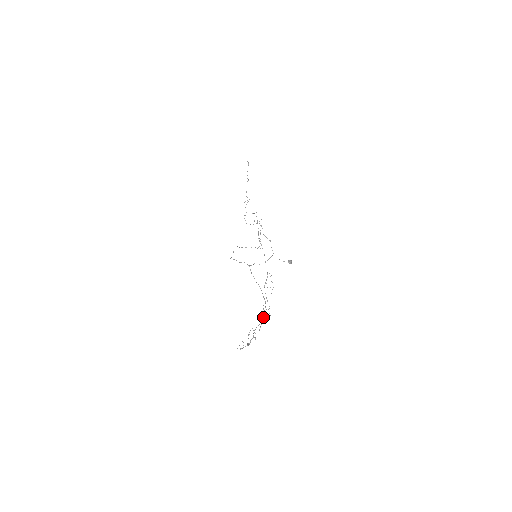
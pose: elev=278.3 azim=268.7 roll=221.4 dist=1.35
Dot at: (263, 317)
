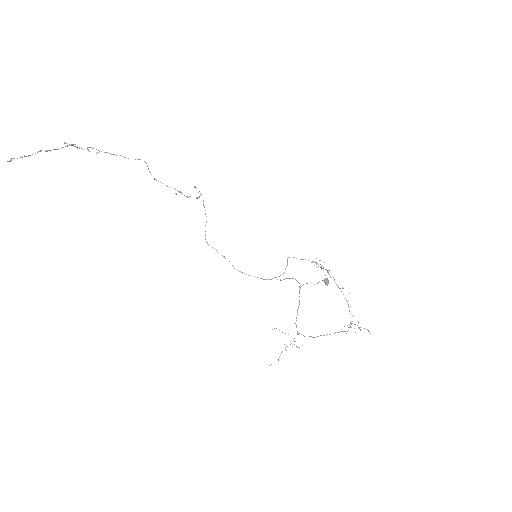
Dot at: (368, 330)
